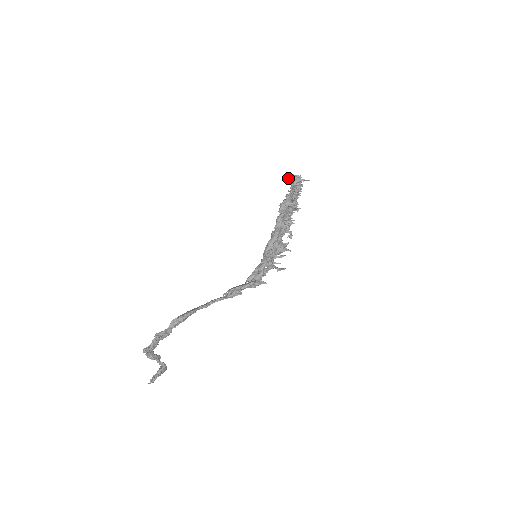
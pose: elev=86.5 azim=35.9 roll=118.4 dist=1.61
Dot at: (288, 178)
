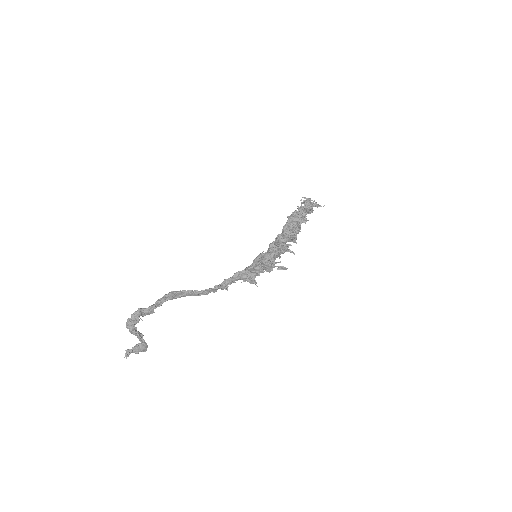
Dot at: (301, 203)
